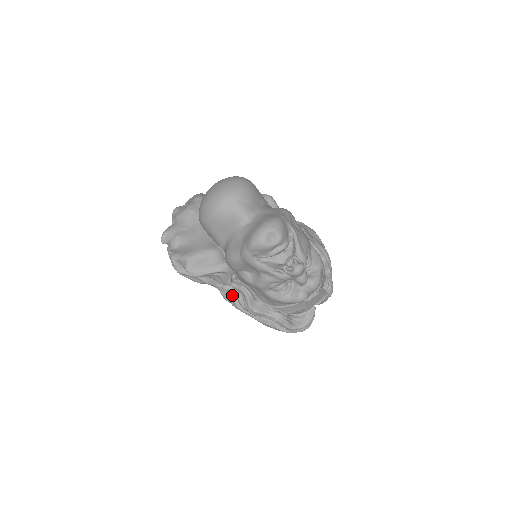
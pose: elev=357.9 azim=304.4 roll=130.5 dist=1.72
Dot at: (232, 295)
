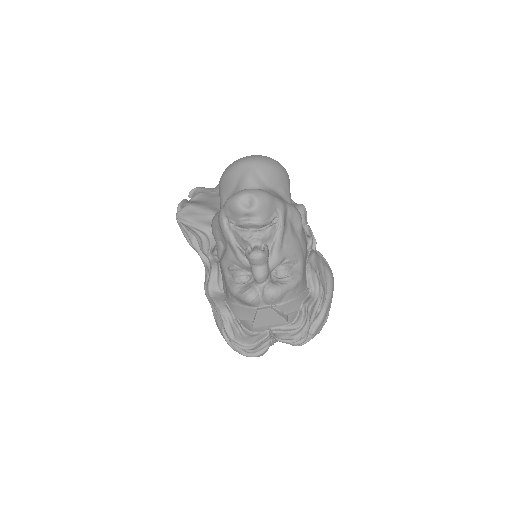
Dot at: (208, 274)
